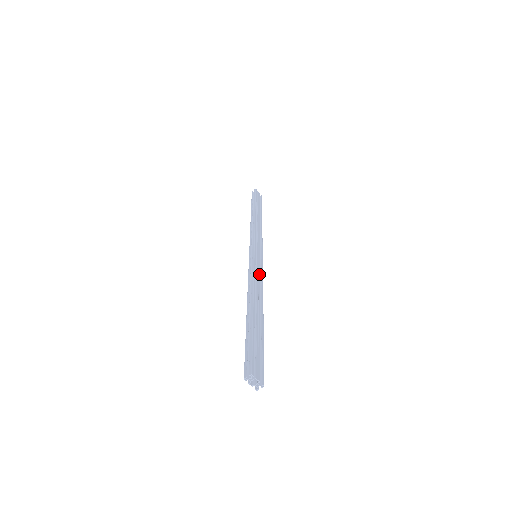
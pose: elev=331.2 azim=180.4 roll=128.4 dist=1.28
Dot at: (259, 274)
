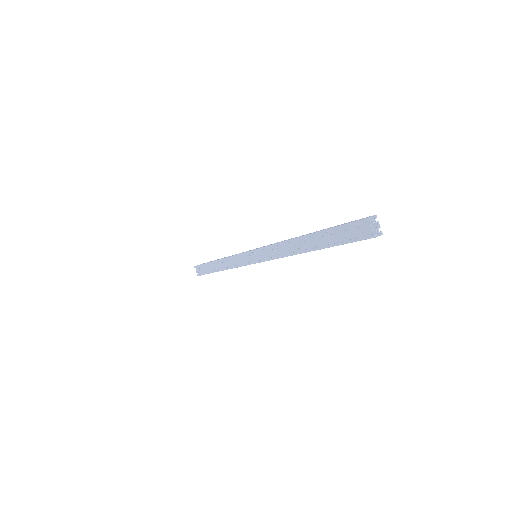
Dot at: occluded
